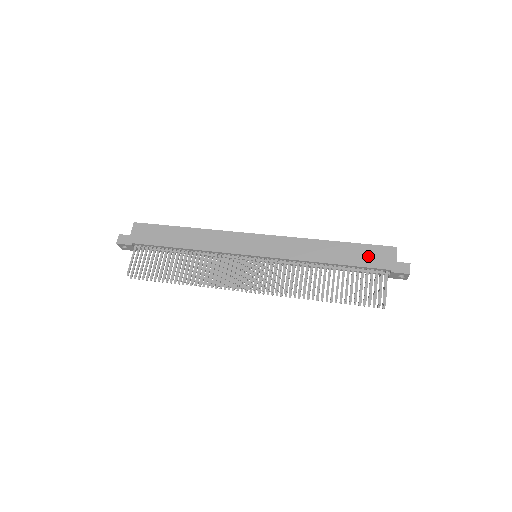
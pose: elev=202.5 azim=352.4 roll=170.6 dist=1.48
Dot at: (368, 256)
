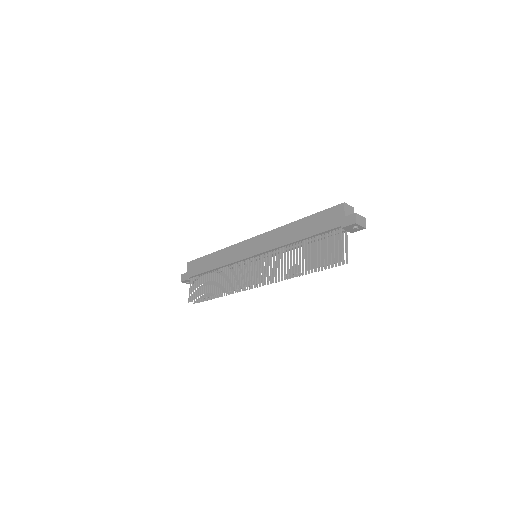
Dot at: (323, 221)
